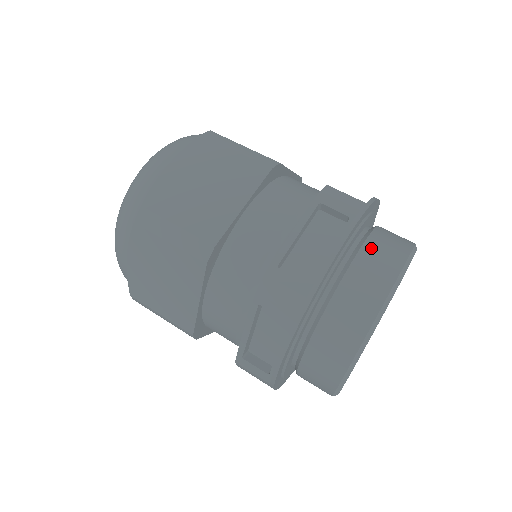
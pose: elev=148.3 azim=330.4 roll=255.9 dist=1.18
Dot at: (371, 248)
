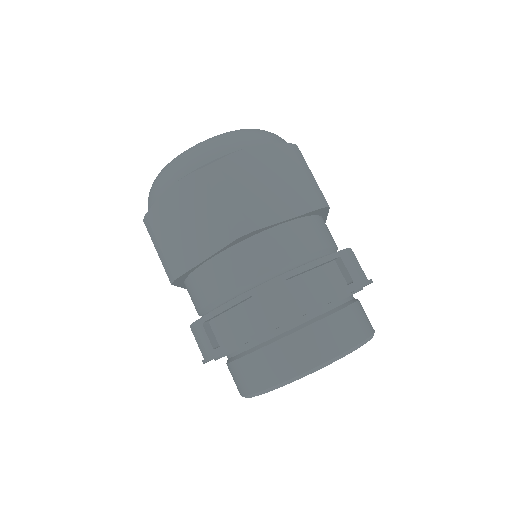
Dot at: occluded
